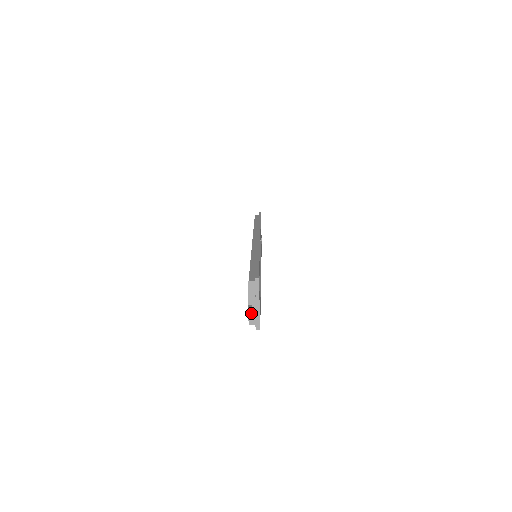
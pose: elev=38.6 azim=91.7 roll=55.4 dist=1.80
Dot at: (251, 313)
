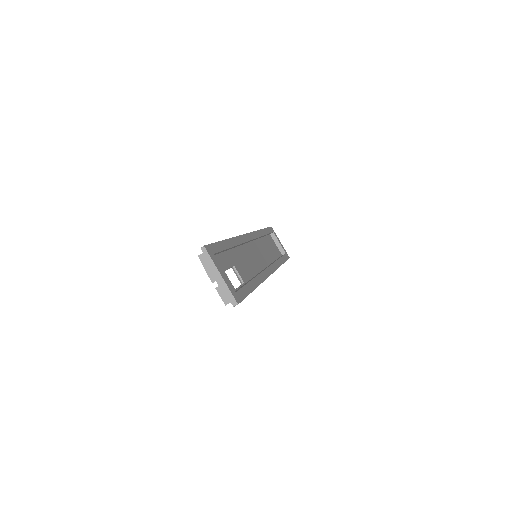
Dot at: (220, 291)
